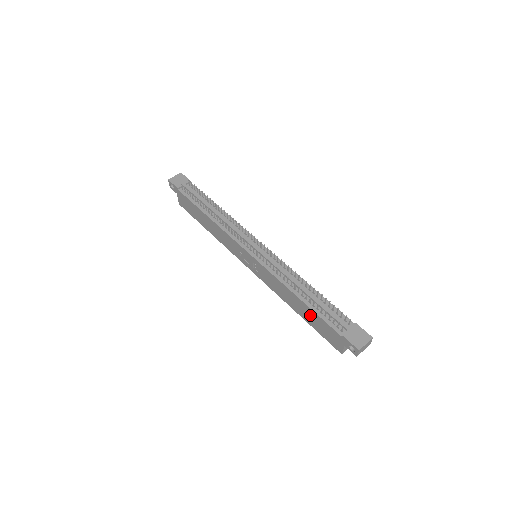
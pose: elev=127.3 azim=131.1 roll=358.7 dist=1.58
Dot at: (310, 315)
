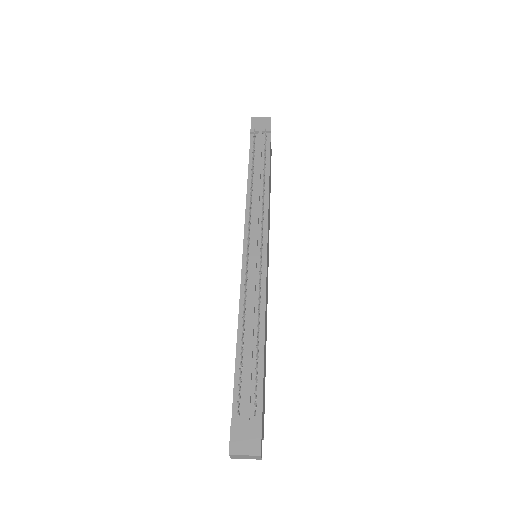
Dot at: occluded
